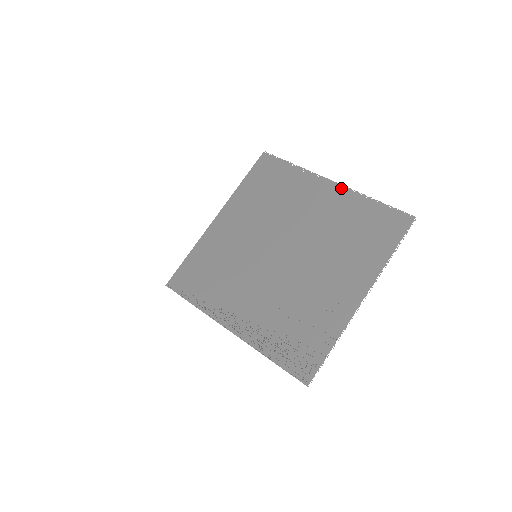
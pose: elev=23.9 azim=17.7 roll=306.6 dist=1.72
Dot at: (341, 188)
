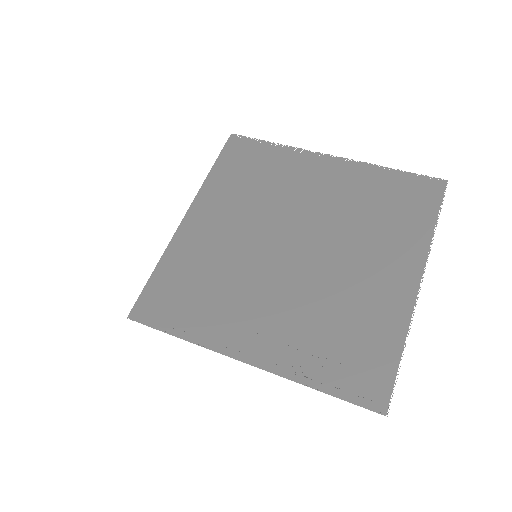
Dot at: (344, 161)
